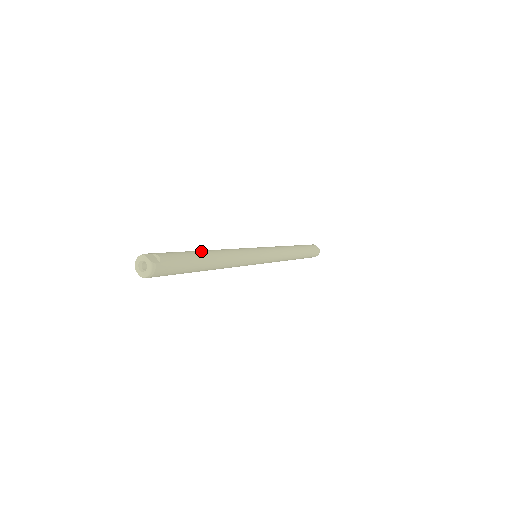
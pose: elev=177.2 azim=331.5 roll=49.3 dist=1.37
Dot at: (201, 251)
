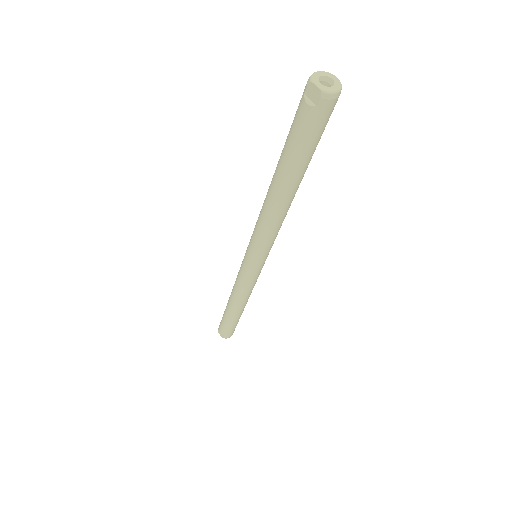
Dot at: occluded
